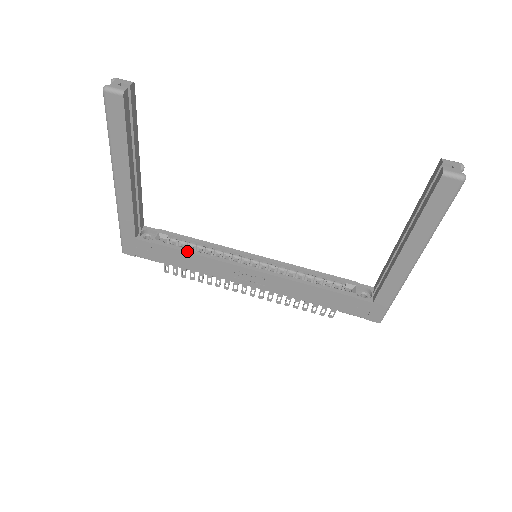
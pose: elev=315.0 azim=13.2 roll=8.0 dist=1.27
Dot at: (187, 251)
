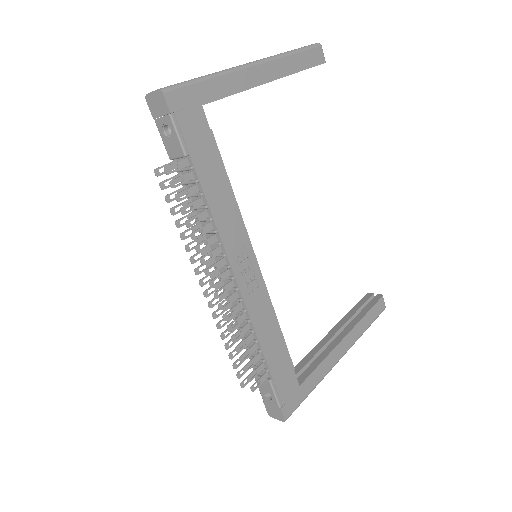
Dot at: (228, 179)
